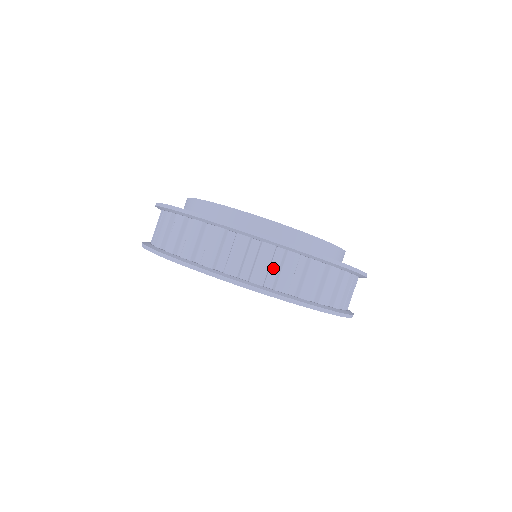
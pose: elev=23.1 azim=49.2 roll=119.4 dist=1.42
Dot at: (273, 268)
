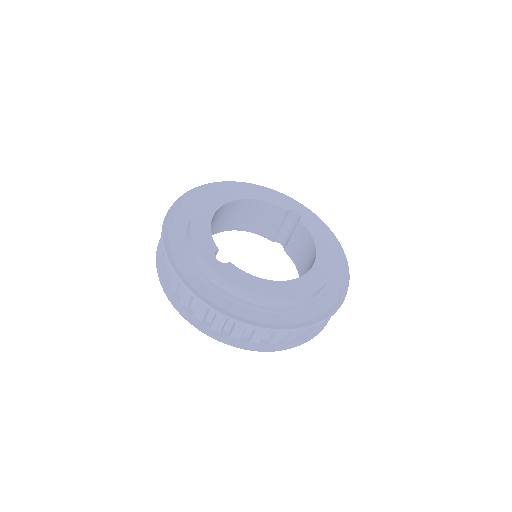
Dot at: occluded
